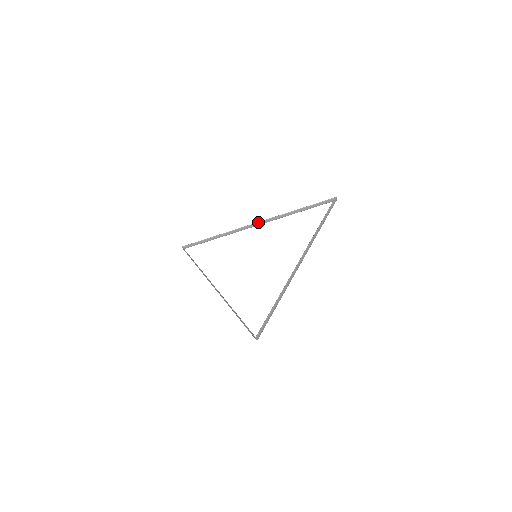
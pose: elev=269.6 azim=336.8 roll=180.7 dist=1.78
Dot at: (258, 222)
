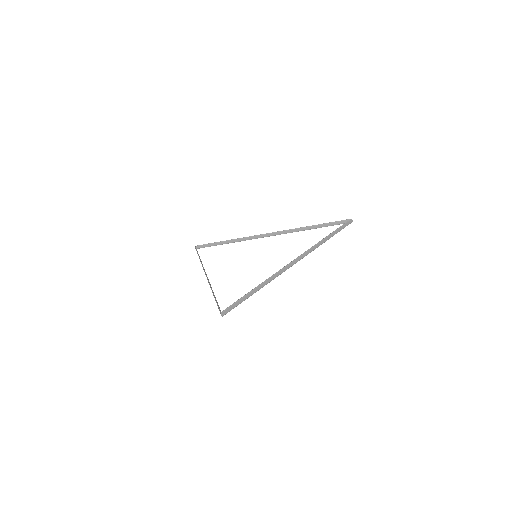
Dot at: occluded
